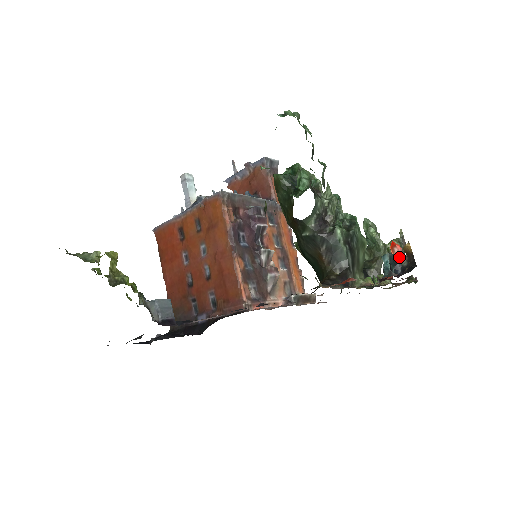
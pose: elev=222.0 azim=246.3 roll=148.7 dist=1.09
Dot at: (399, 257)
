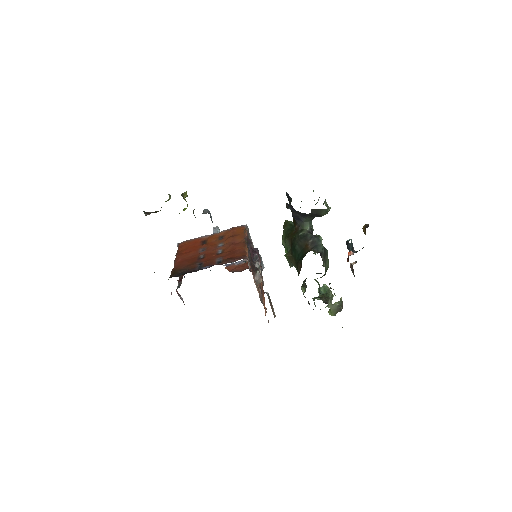
Dot at: (354, 251)
